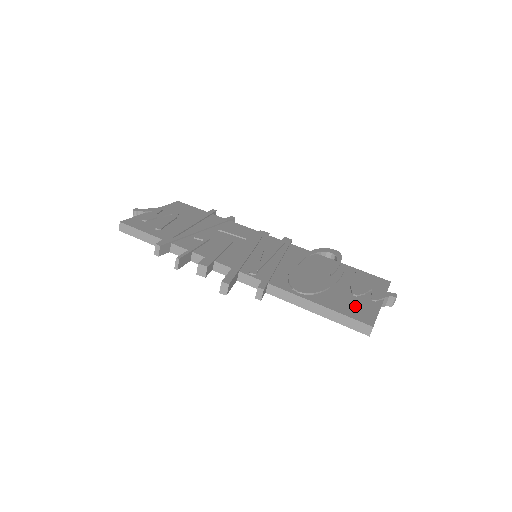
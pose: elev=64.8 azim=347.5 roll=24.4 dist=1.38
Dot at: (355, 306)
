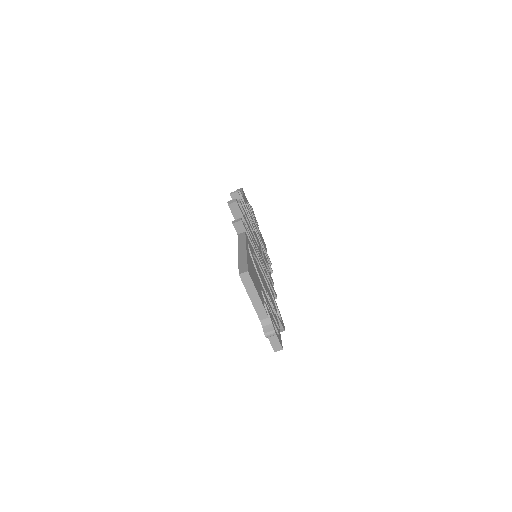
Dot at: (255, 279)
